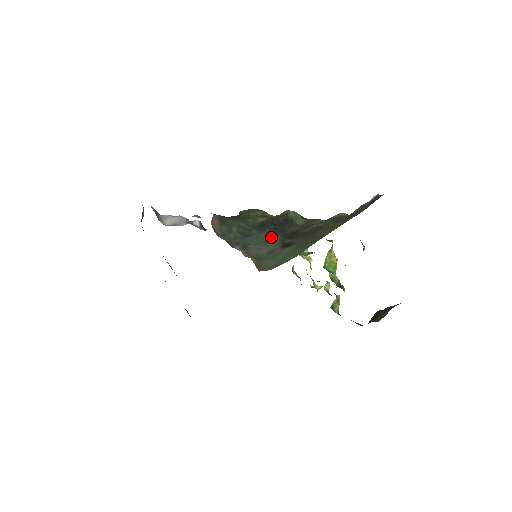
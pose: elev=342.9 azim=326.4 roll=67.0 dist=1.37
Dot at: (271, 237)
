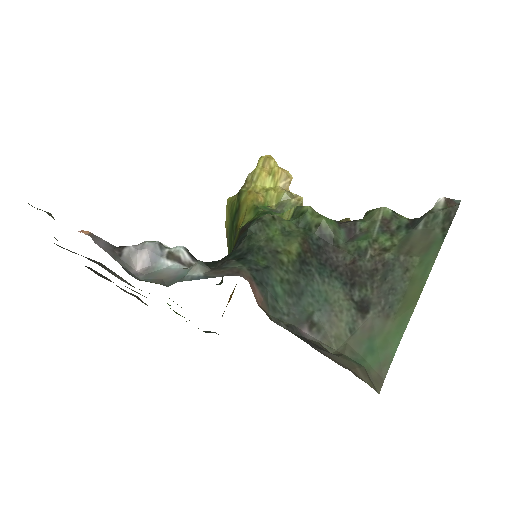
Dot at: (328, 287)
